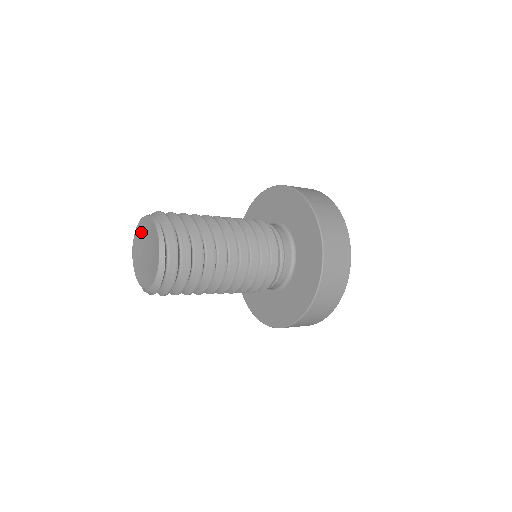
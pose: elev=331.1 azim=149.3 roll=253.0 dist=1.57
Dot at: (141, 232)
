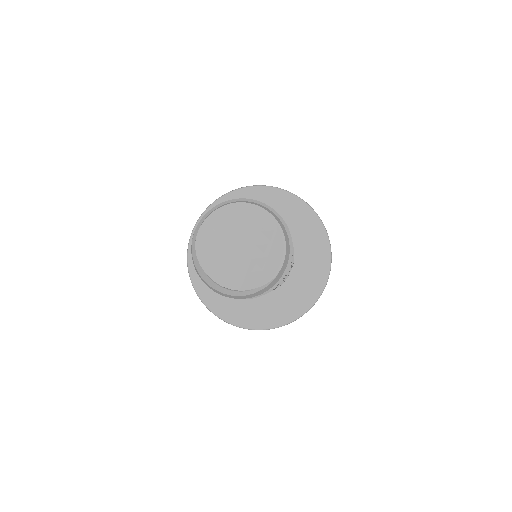
Dot at: (223, 223)
